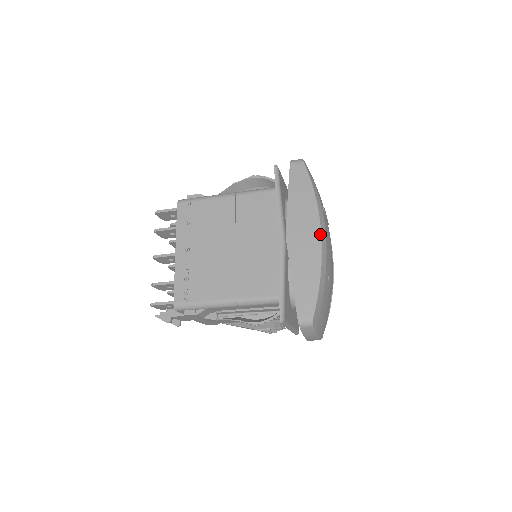
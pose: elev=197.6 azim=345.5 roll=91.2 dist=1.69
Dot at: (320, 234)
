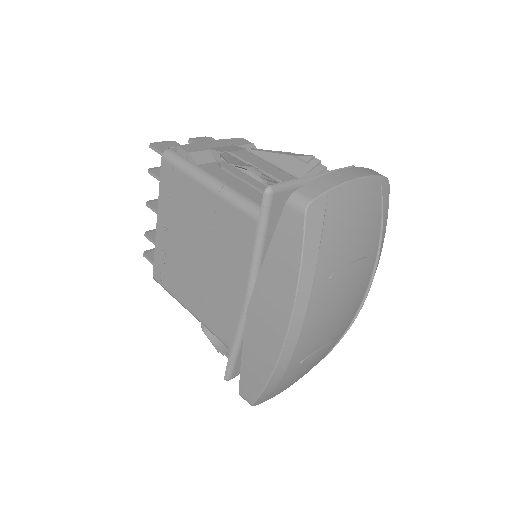
Dot at: (284, 338)
